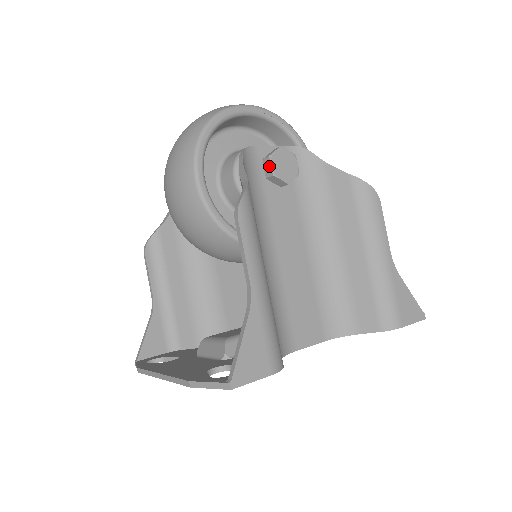
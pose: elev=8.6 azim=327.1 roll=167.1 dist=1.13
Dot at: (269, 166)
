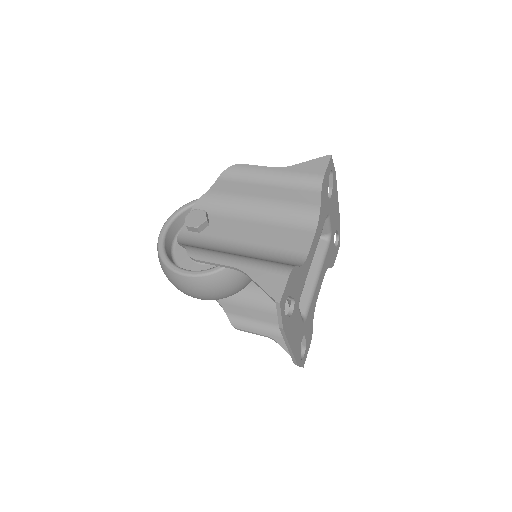
Dot at: (192, 228)
